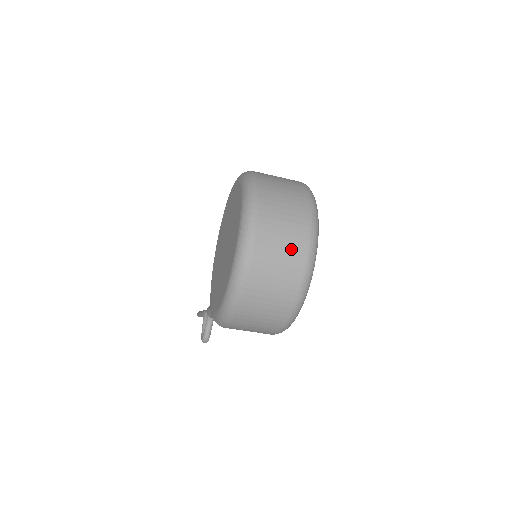
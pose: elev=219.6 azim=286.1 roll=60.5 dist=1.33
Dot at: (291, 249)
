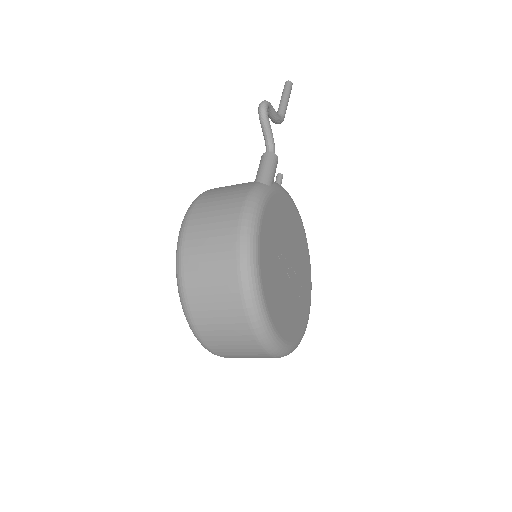
Dot at: (247, 351)
